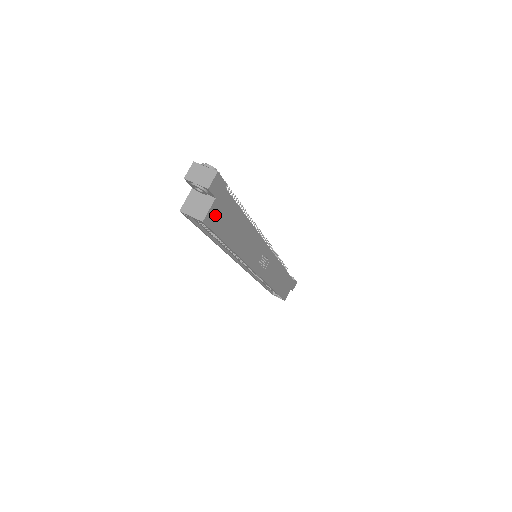
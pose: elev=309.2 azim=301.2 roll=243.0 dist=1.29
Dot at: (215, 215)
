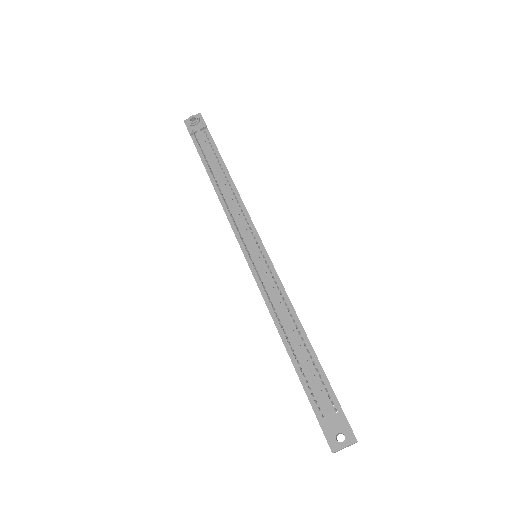
Dot at: occluded
